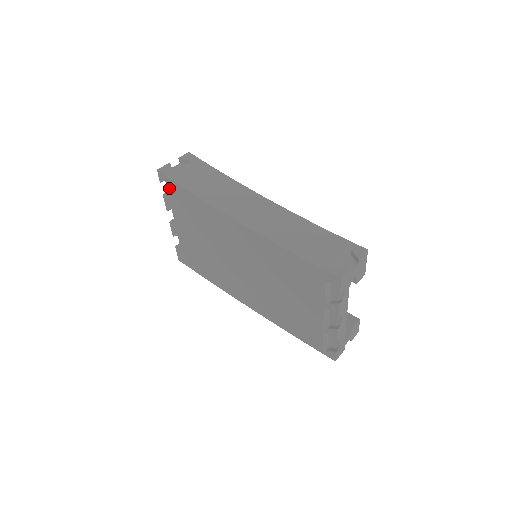
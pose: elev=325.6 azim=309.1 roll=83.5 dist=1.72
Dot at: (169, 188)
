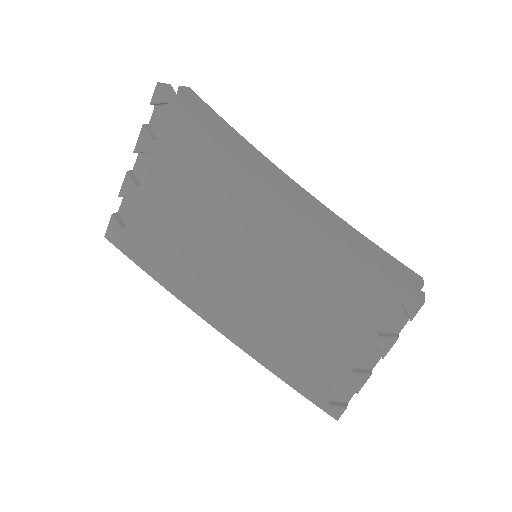
Dot at: (156, 119)
